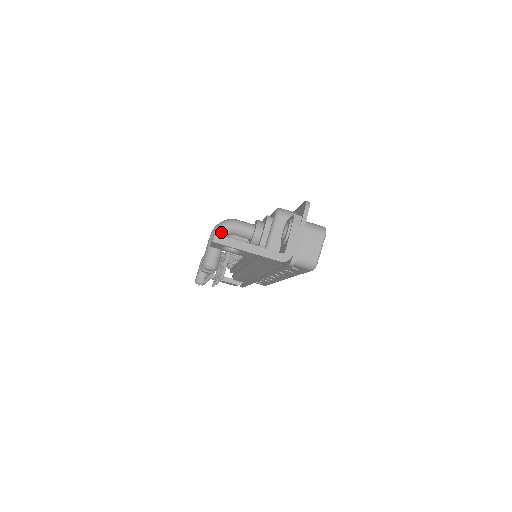
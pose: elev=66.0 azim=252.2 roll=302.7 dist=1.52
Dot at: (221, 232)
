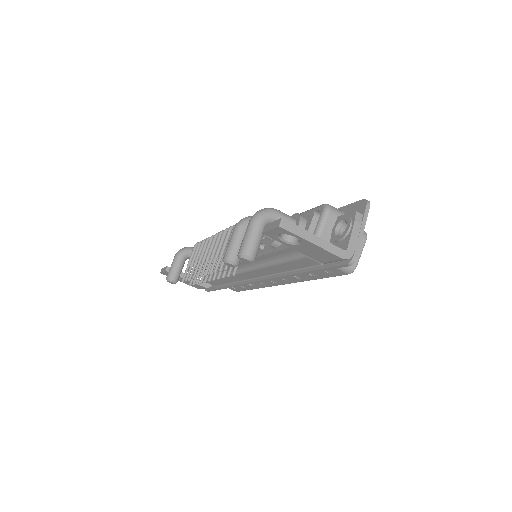
Dot at: (263, 220)
